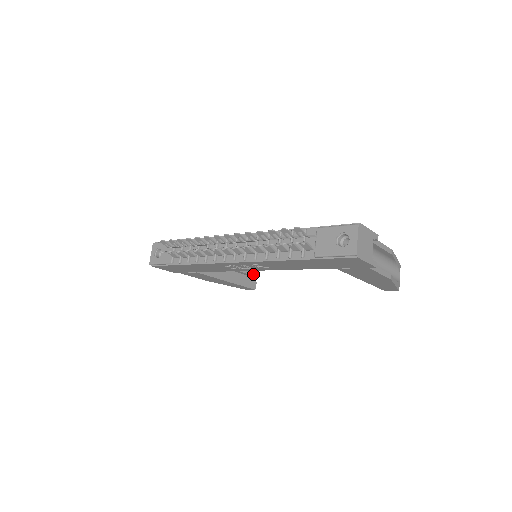
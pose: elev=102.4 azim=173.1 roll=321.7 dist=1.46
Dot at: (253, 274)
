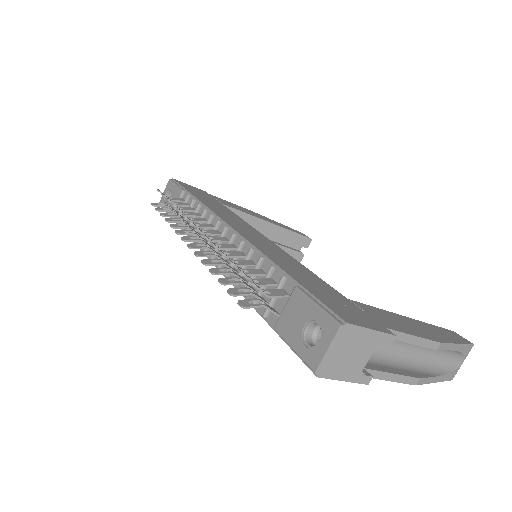
Dot at: (302, 244)
